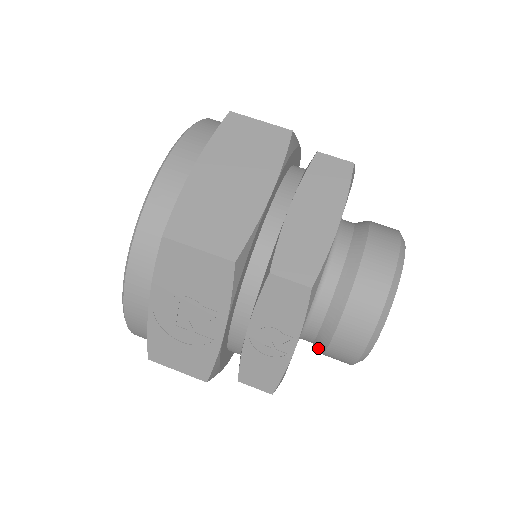
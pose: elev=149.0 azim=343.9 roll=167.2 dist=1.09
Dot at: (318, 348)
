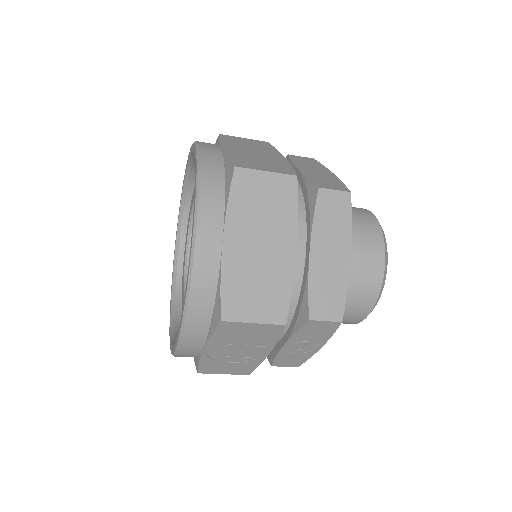
Dot at: occluded
